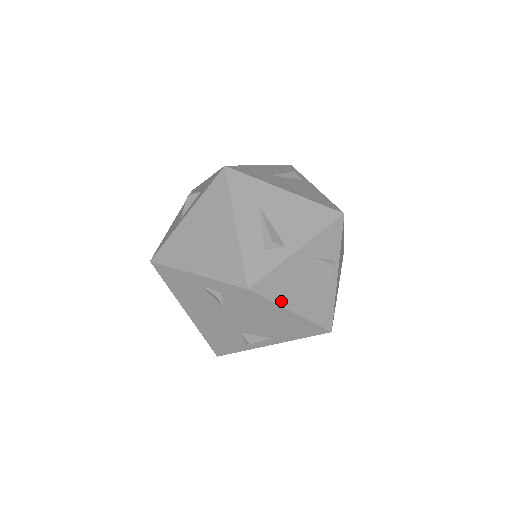
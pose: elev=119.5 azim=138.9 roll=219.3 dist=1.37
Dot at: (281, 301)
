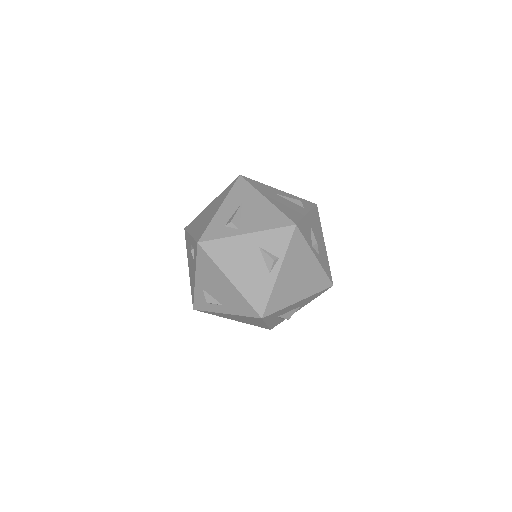
Dot at: (222, 266)
